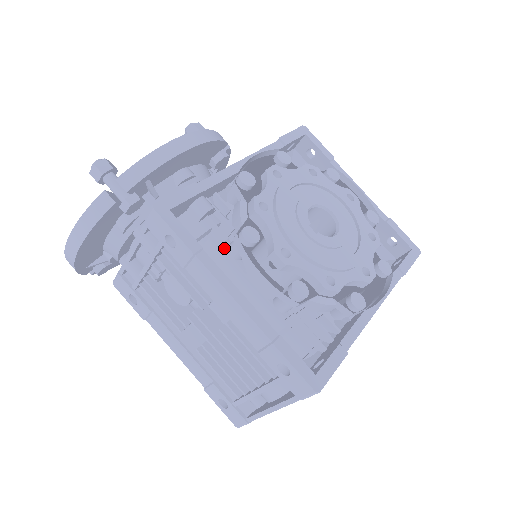
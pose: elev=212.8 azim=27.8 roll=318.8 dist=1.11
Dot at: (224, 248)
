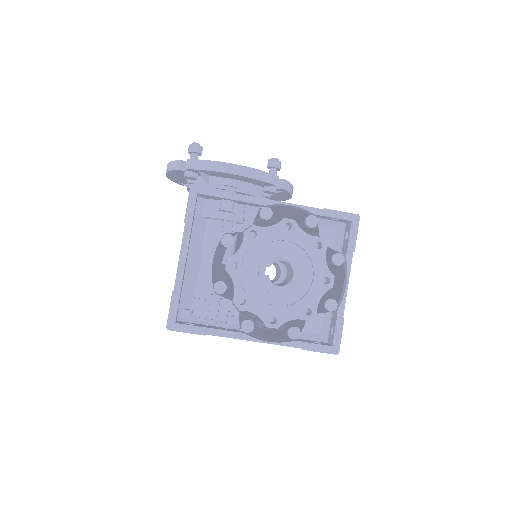
Dot at: (222, 234)
